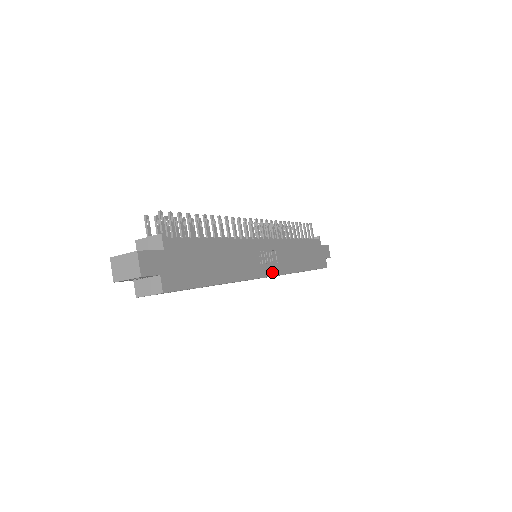
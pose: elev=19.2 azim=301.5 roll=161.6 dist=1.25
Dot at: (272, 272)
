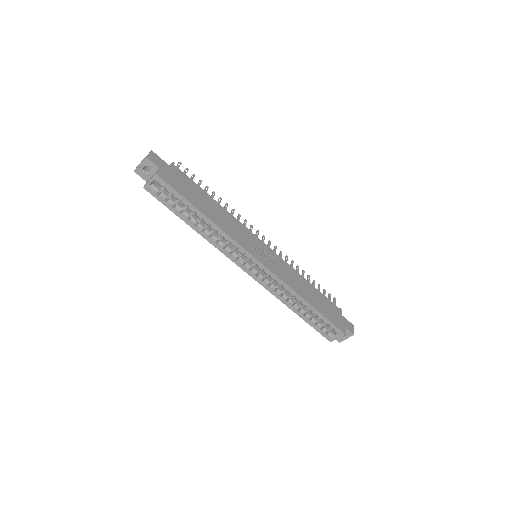
Dot at: (263, 263)
